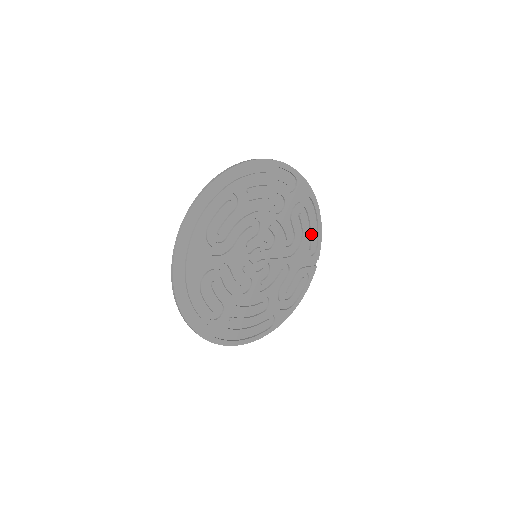
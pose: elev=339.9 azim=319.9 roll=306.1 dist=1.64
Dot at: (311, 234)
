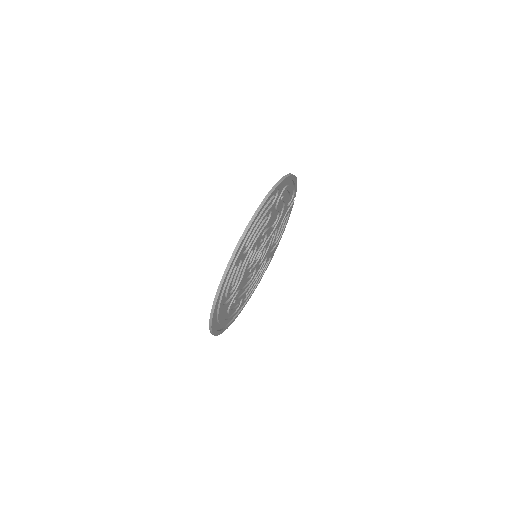
Dot at: (290, 194)
